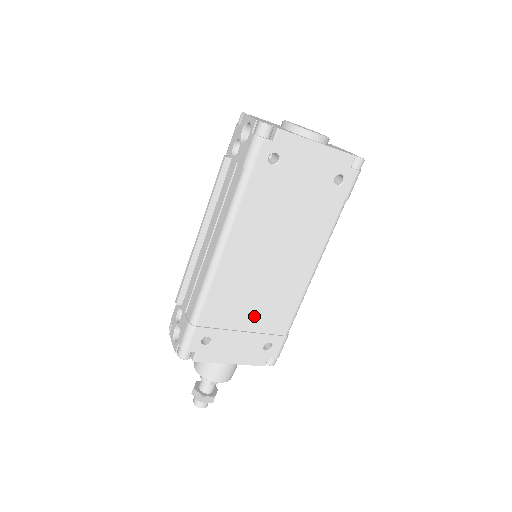
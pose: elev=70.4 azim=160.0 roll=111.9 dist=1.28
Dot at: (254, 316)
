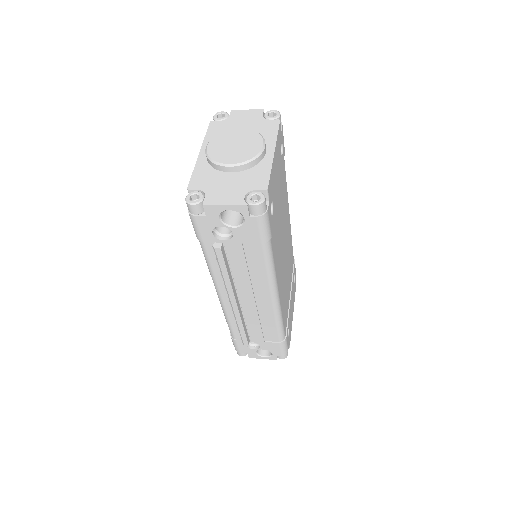
Dot at: (289, 283)
